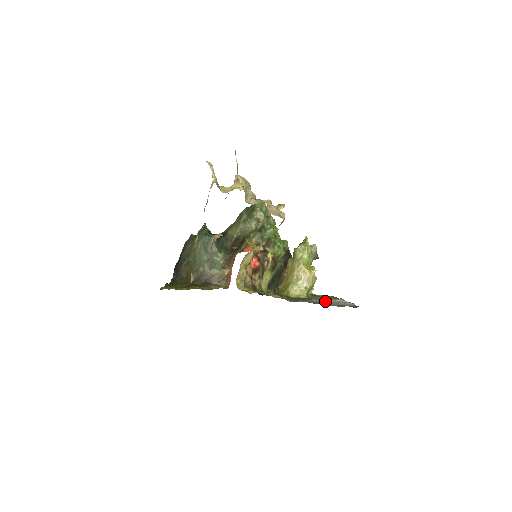
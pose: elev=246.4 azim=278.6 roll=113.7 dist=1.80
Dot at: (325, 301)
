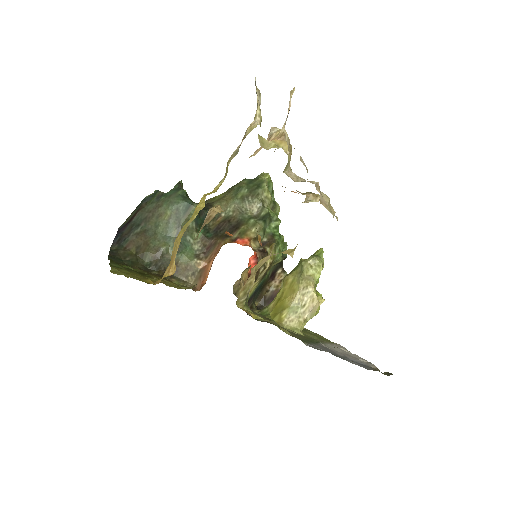
Dot at: (335, 349)
